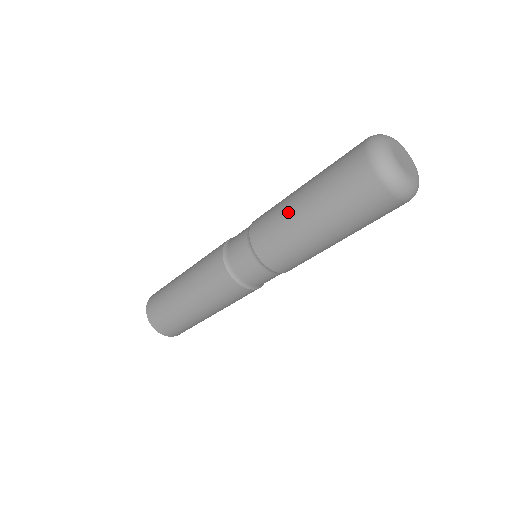
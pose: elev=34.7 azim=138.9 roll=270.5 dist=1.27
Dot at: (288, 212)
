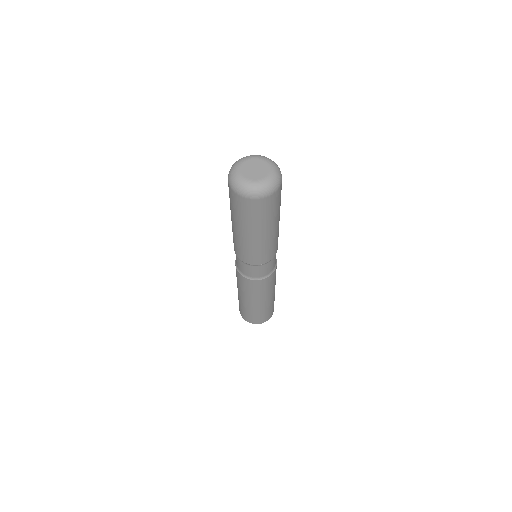
Dot at: occluded
